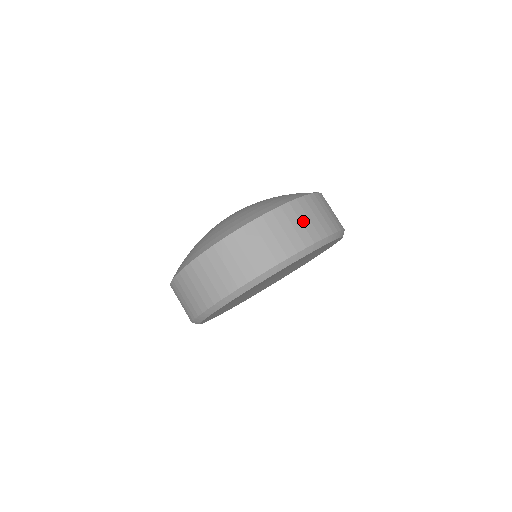
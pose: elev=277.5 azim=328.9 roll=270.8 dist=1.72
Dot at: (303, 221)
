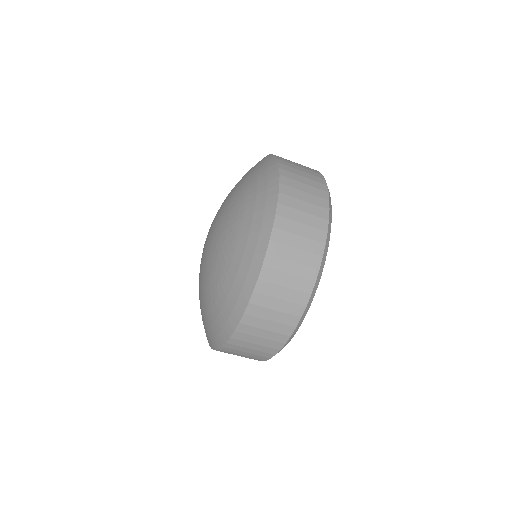
Dot at: (285, 284)
